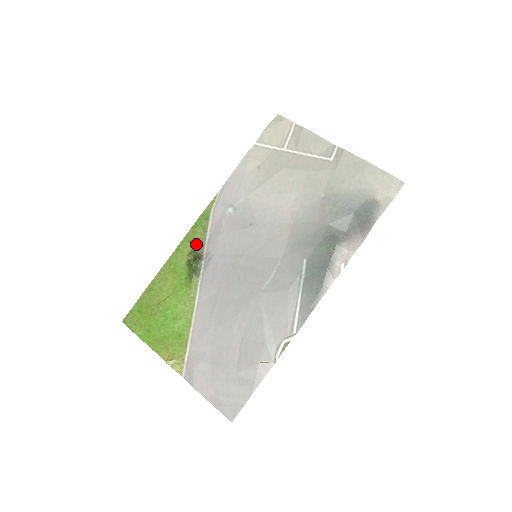
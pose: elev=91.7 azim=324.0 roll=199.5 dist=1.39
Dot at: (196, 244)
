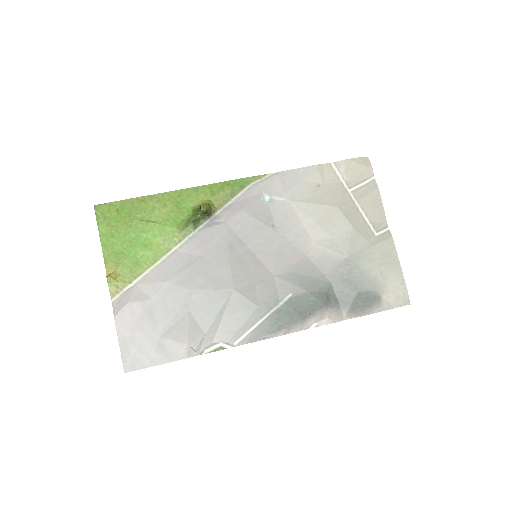
Dot at: (215, 199)
